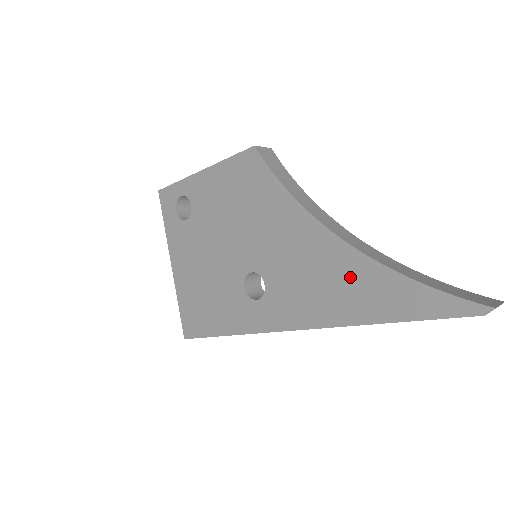
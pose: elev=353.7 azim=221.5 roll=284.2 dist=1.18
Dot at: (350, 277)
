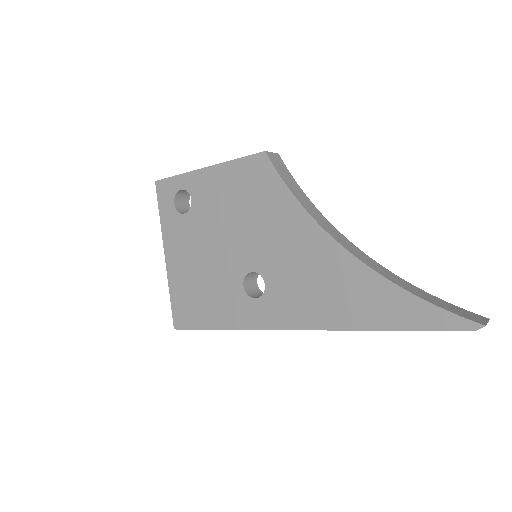
Dot at: (353, 286)
